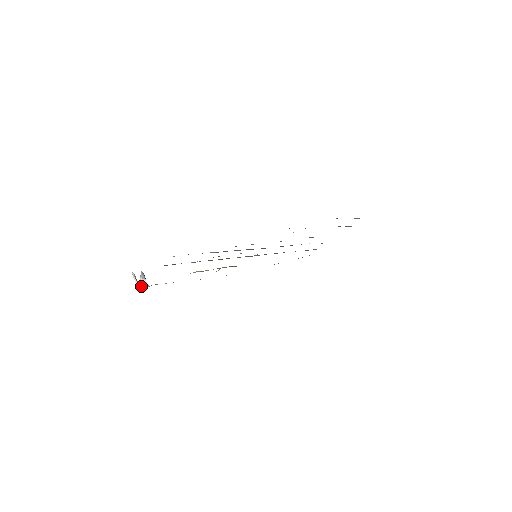
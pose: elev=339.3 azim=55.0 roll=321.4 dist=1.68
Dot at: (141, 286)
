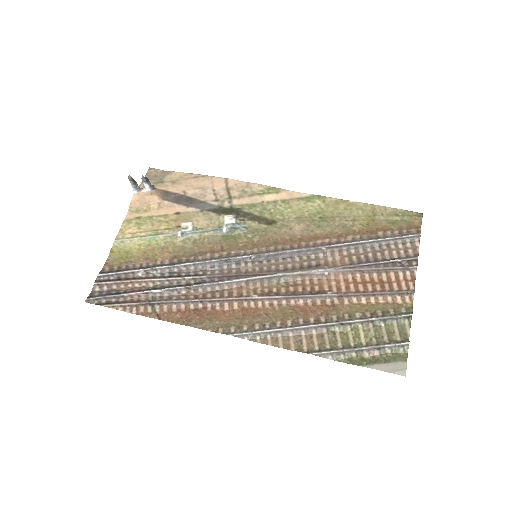
Dot at: (141, 188)
